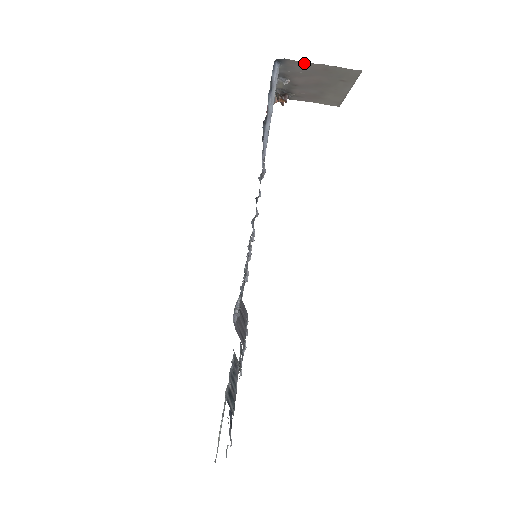
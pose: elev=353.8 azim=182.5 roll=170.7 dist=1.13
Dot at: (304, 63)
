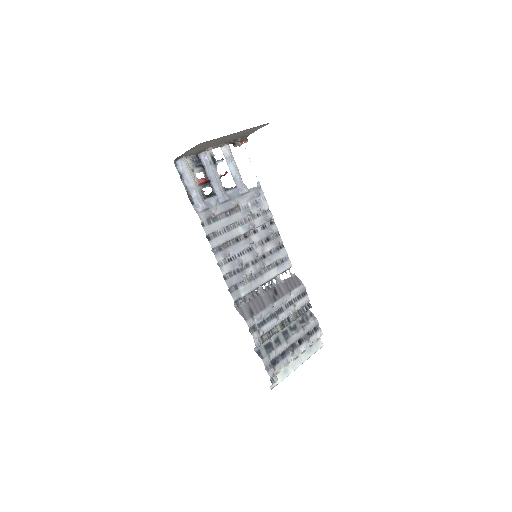
Dot at: occluded
